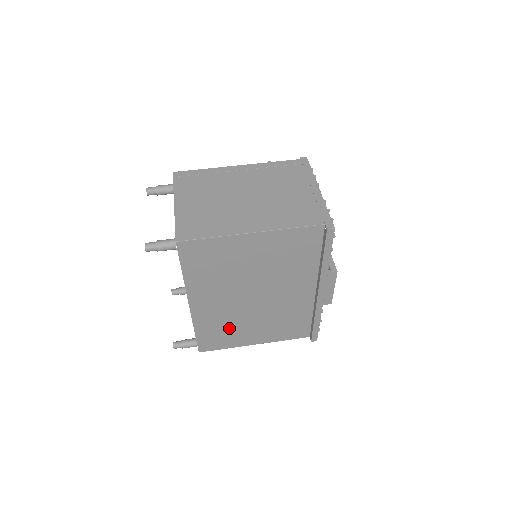
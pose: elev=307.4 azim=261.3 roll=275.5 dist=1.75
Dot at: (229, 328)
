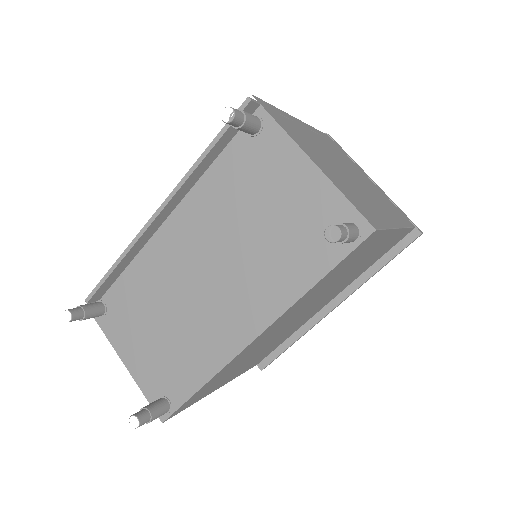
Dot at: (232, 370)
